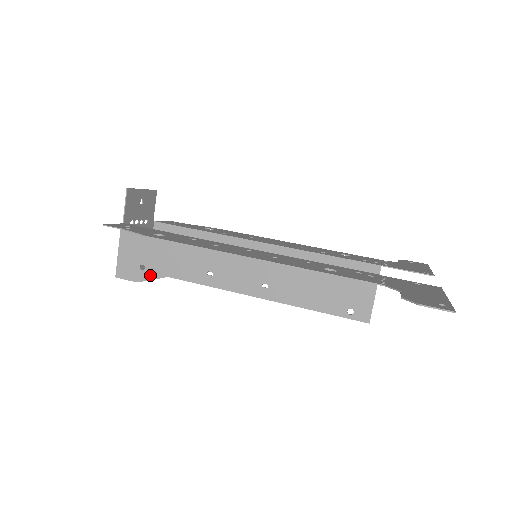
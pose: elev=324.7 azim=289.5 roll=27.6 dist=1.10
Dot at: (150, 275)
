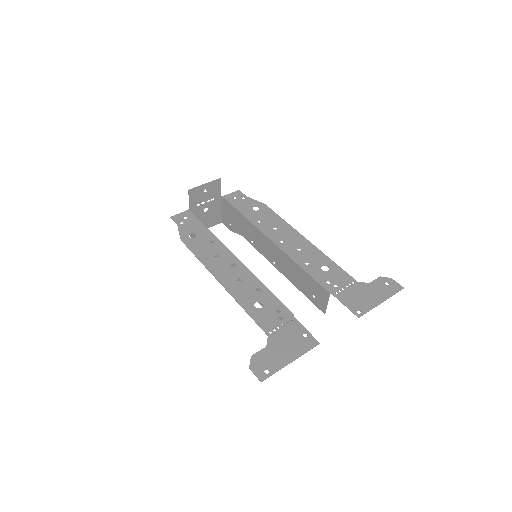
Dot at: occluded
